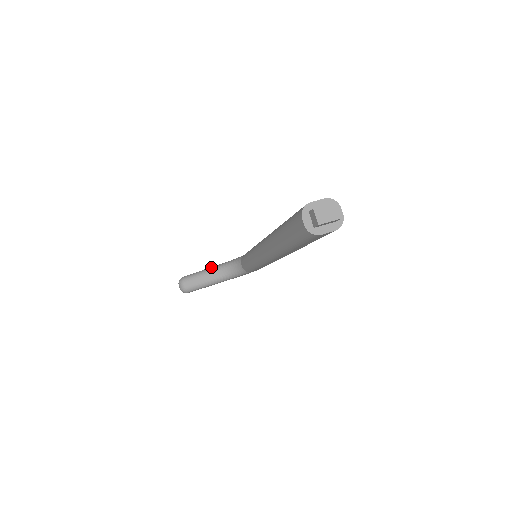
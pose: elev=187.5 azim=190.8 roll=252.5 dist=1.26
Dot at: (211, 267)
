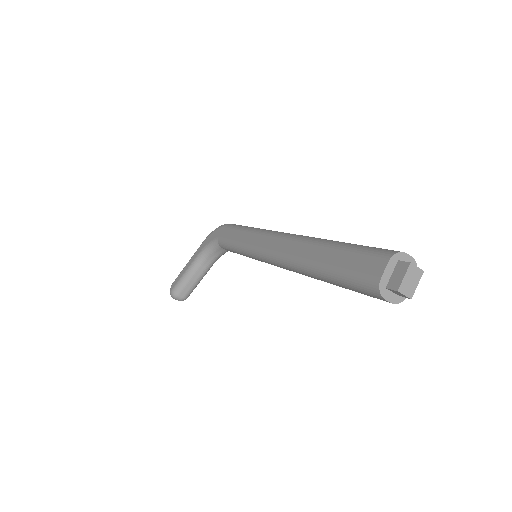
Dot at: (191, 265)
